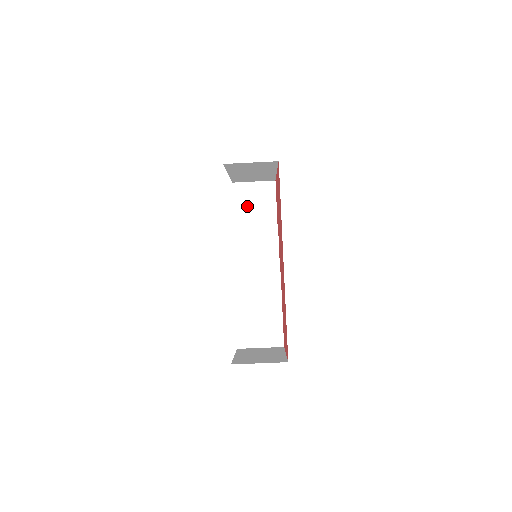
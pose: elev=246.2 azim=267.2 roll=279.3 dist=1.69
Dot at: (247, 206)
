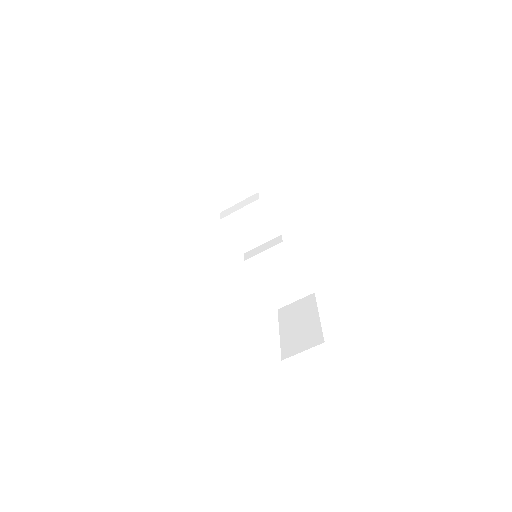
Dot at: (221, 189)
